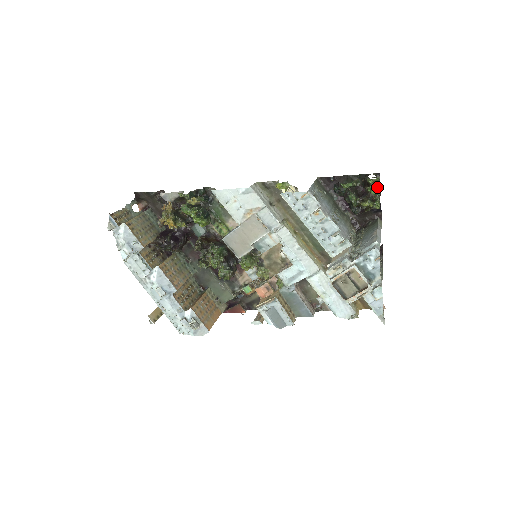
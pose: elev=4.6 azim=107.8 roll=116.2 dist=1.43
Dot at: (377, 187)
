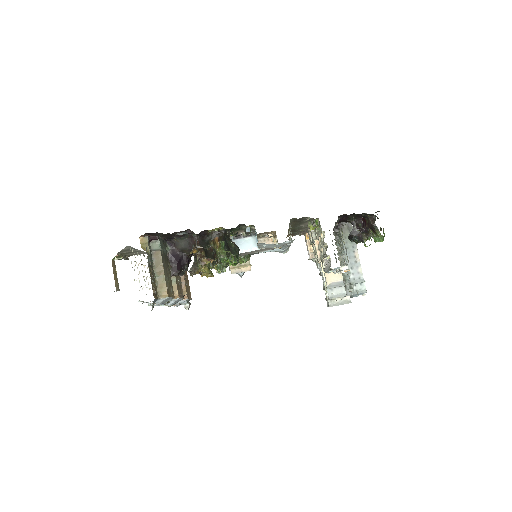
Dot at: (381, 240)
